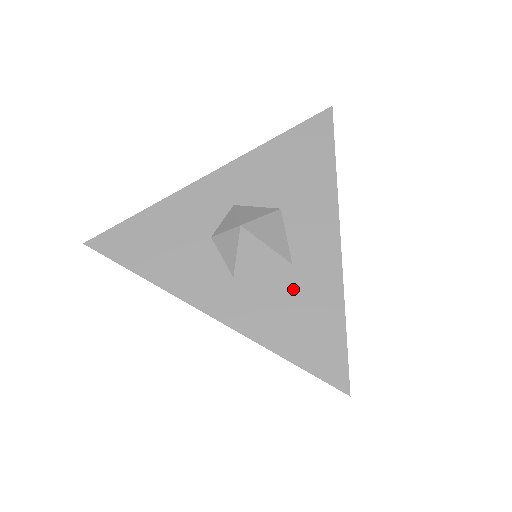
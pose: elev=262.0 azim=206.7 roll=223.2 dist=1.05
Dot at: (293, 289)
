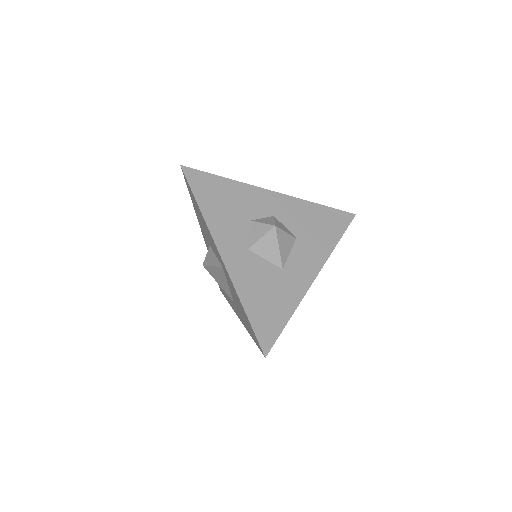
Dot at: (274, 281)
